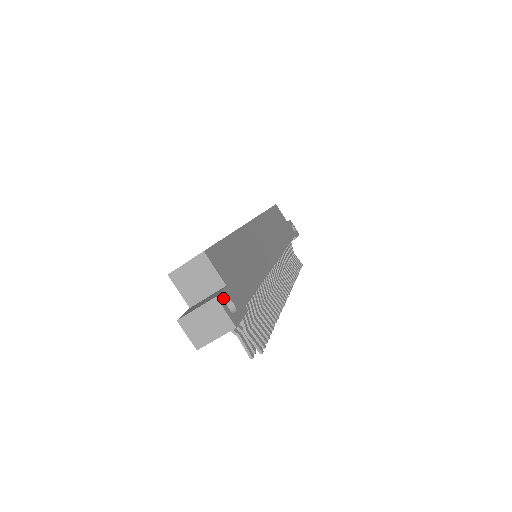
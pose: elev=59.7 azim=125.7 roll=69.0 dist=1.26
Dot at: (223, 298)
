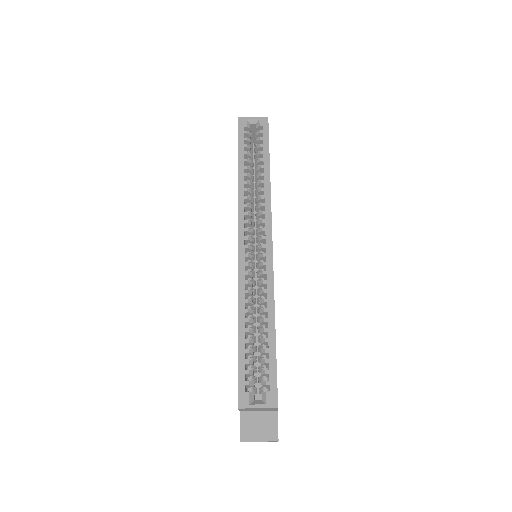
Dot at: occluded
